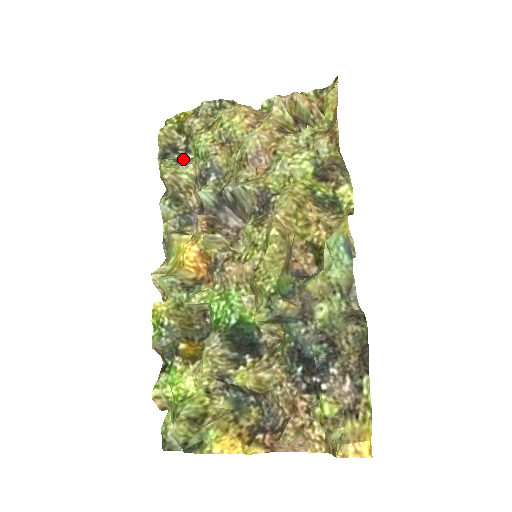
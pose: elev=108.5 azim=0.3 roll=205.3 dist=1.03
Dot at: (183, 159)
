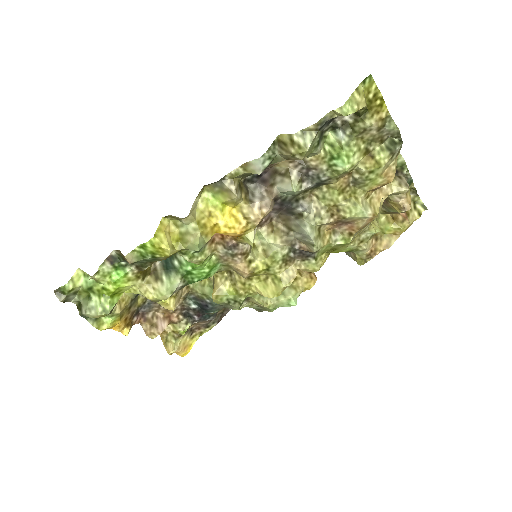
Dot at: (323, 132)
